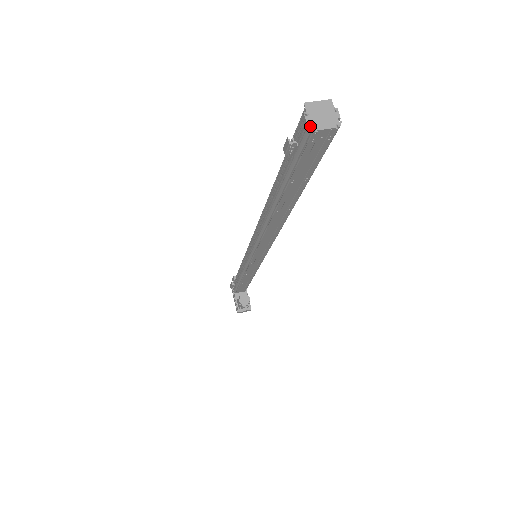
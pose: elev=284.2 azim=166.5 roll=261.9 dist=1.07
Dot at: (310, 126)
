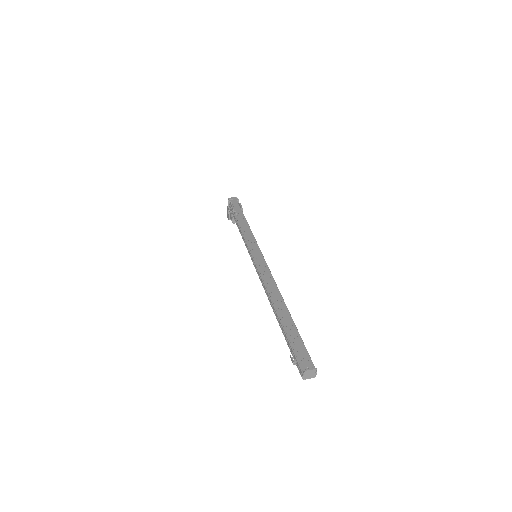
Dot at: (303, 378)
